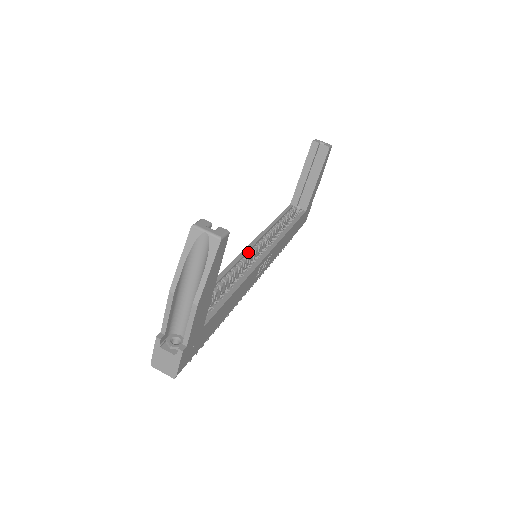
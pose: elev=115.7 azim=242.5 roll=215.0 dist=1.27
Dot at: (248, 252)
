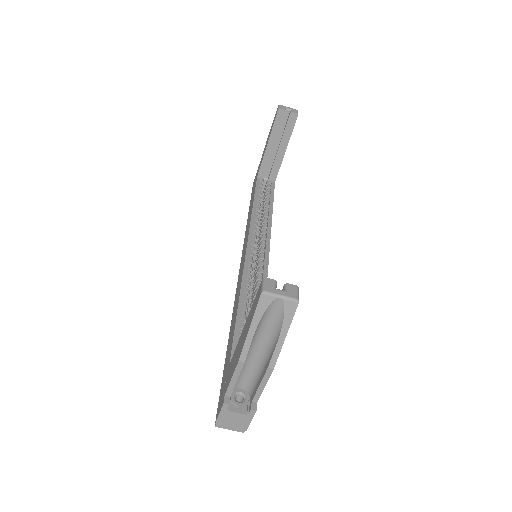
Dot at: (249, 255)
